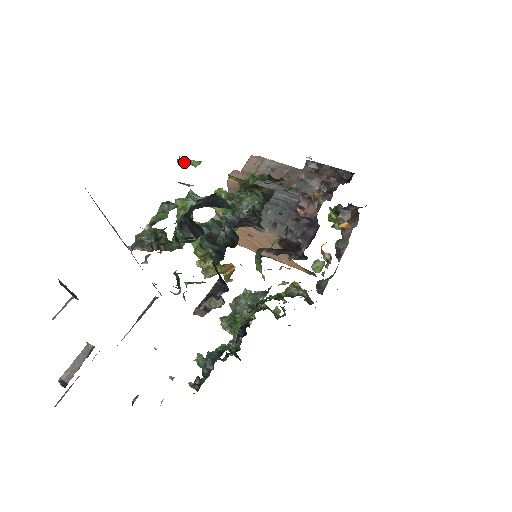
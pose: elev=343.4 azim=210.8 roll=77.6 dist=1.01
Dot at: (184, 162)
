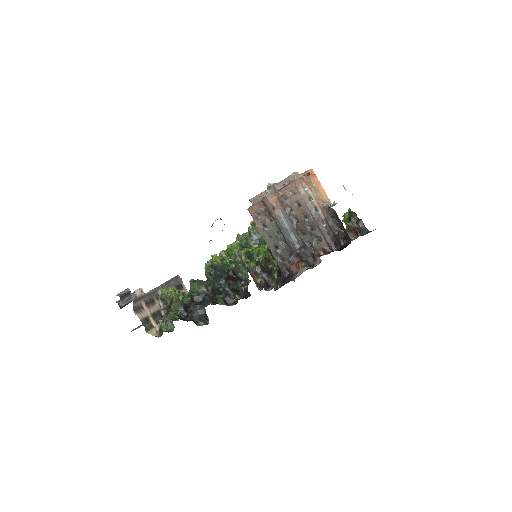
Dot at: occluded
